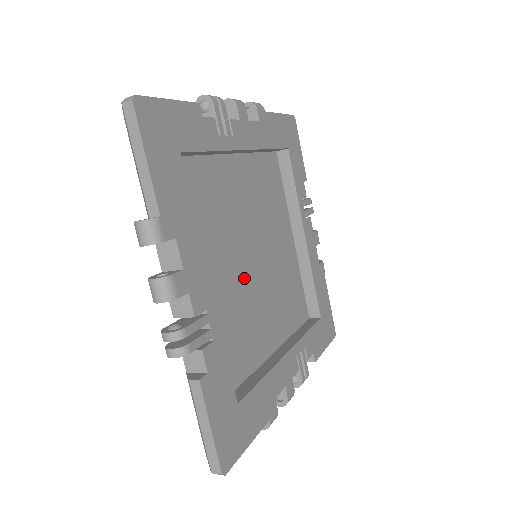
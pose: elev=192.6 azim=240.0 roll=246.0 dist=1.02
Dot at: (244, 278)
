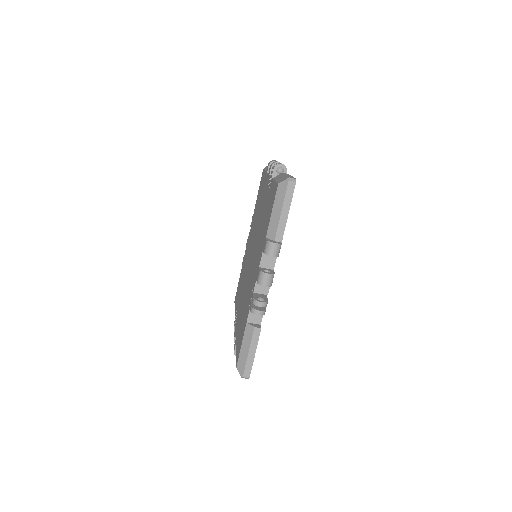
Dot at: occluded
